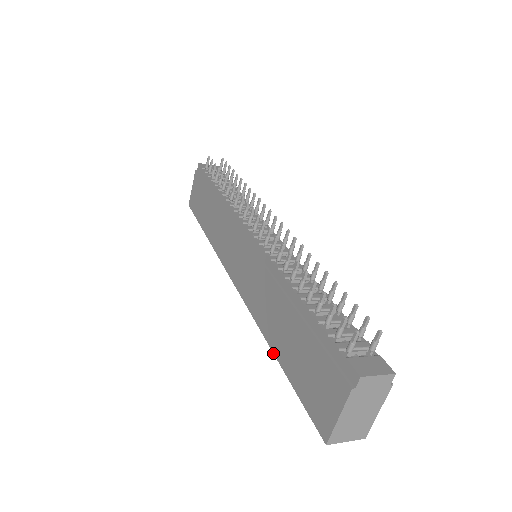
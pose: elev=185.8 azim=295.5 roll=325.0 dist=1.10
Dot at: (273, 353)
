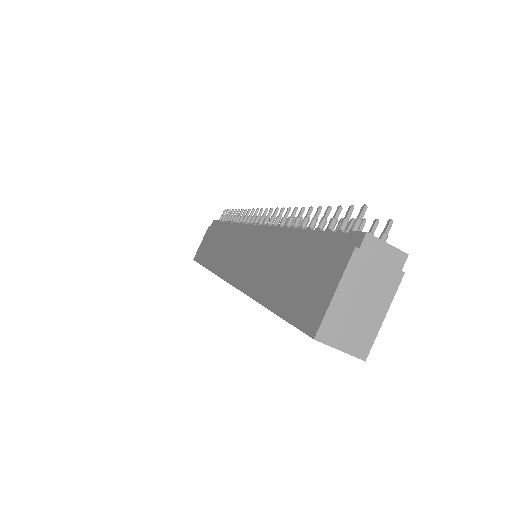
Dot at: (259, 303)
